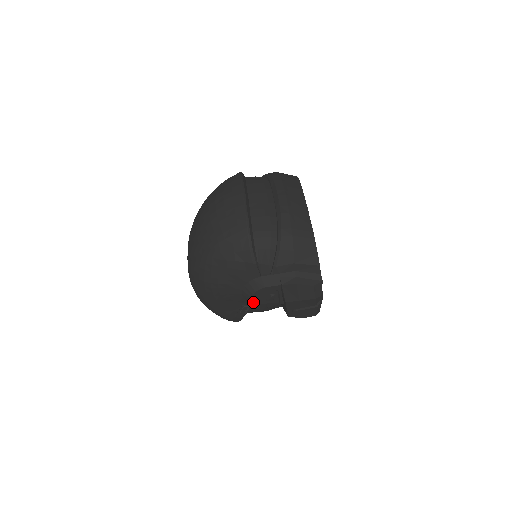
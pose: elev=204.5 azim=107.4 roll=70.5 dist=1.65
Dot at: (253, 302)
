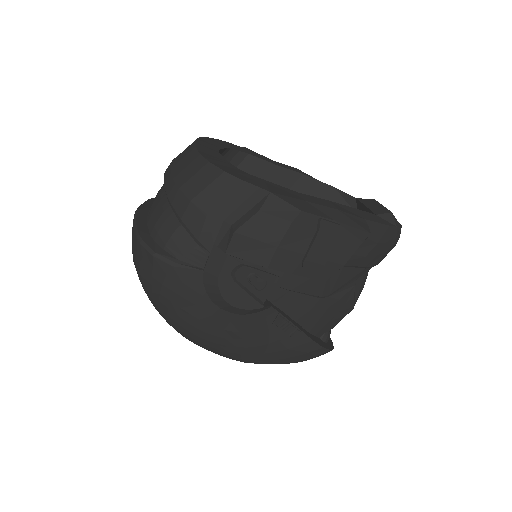
Dot at: (247, 309)
